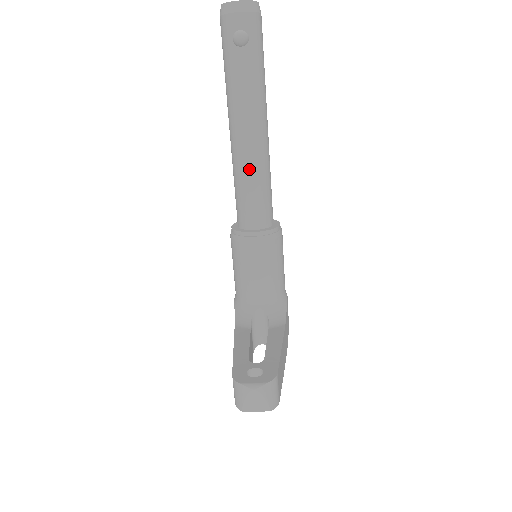
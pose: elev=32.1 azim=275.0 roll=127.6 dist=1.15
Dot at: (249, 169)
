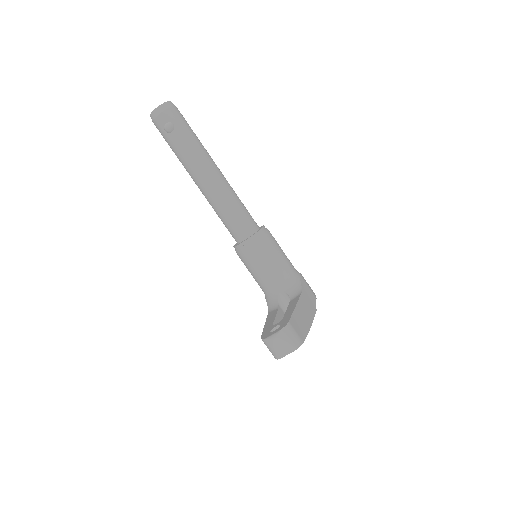
Dot at: (219, 202)
